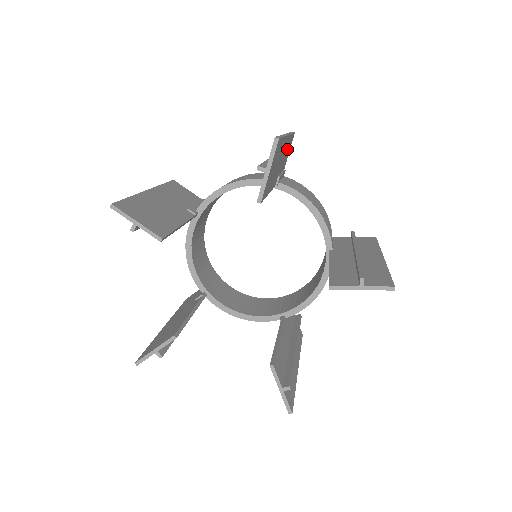
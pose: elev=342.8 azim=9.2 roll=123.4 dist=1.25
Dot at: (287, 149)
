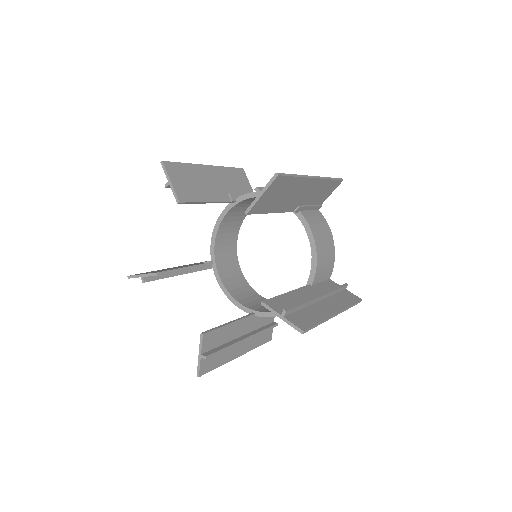
Dot at: (231, 178)
